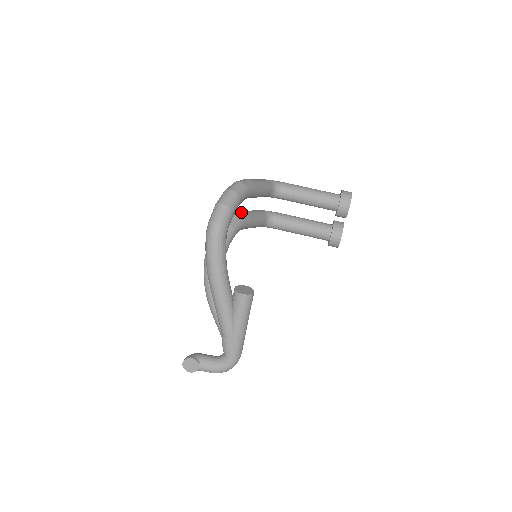
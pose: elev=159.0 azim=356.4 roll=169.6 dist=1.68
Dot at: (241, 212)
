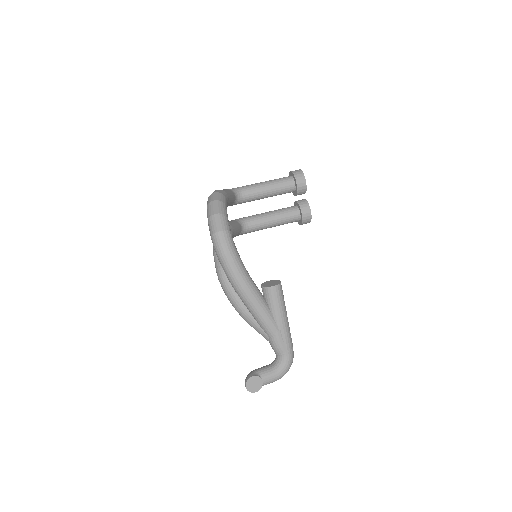
Dot at: occluded
